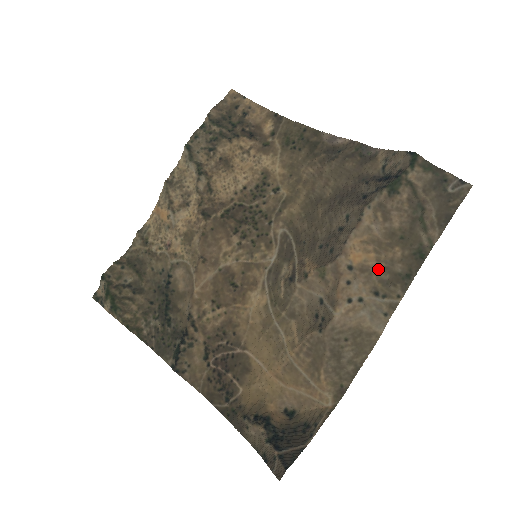
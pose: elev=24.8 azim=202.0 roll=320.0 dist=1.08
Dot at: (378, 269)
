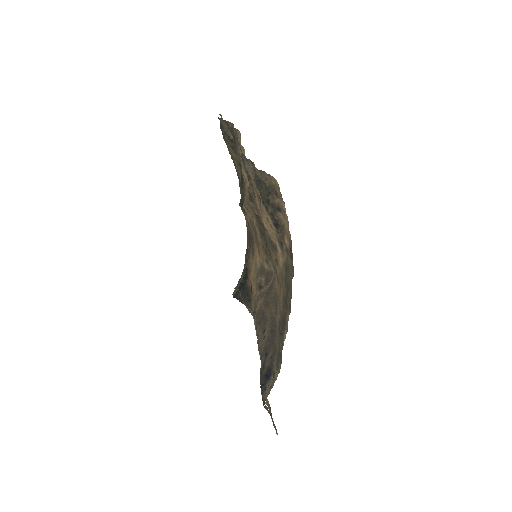
Dot at: occluded
